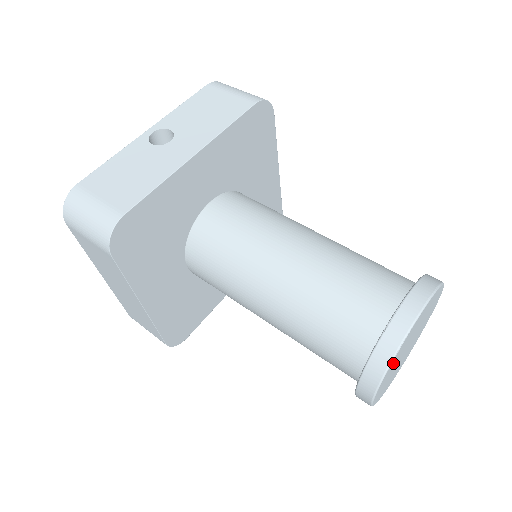
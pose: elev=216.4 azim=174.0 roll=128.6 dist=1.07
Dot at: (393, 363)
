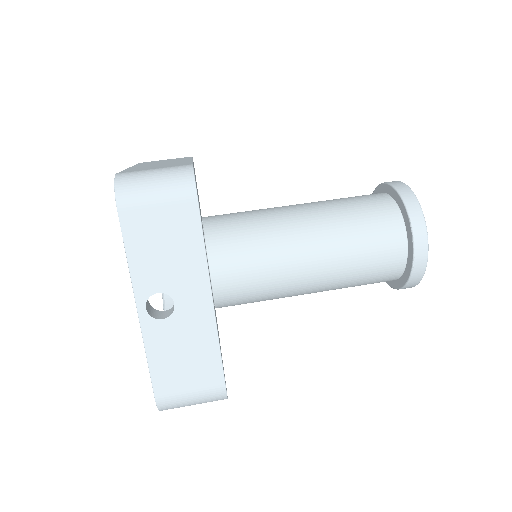
Dot at: occluded
